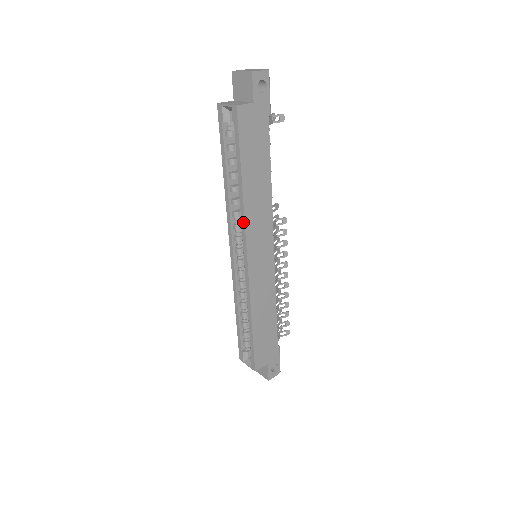
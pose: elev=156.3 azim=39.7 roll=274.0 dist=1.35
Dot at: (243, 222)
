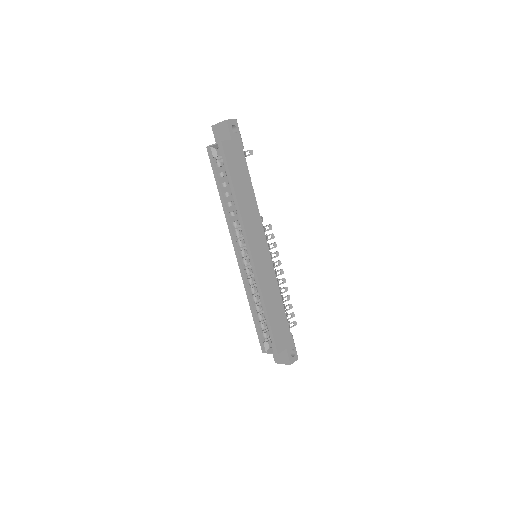
Dot at: (242, 224)
